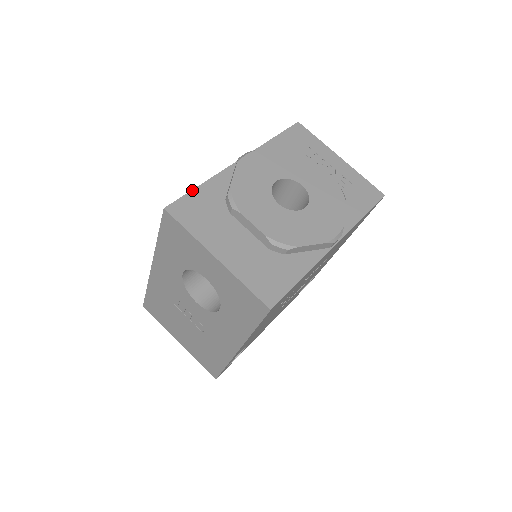
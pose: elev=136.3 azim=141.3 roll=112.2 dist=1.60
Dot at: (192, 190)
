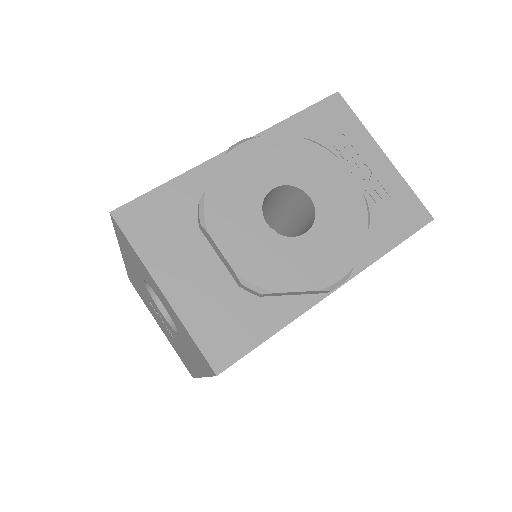
Dot at: (155, 188)
